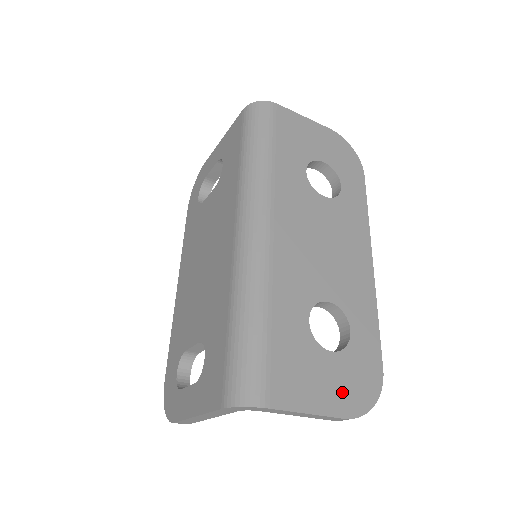
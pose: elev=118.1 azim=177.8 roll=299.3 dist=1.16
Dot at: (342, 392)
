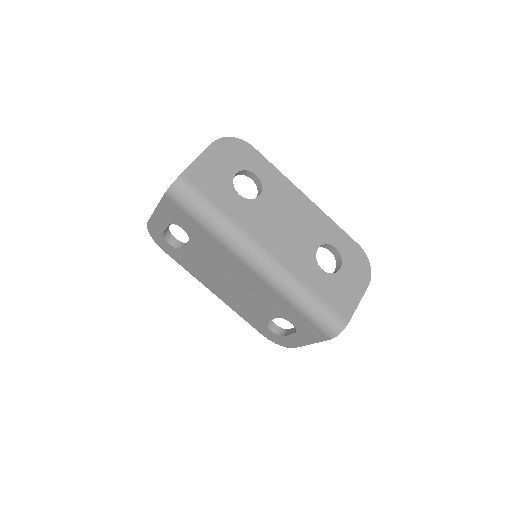
Dot at: (358, 278)
